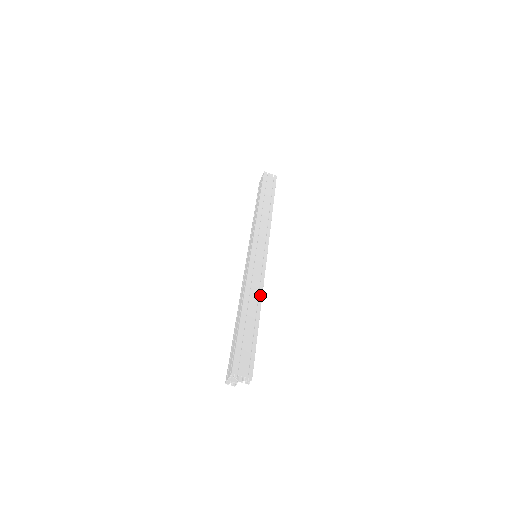
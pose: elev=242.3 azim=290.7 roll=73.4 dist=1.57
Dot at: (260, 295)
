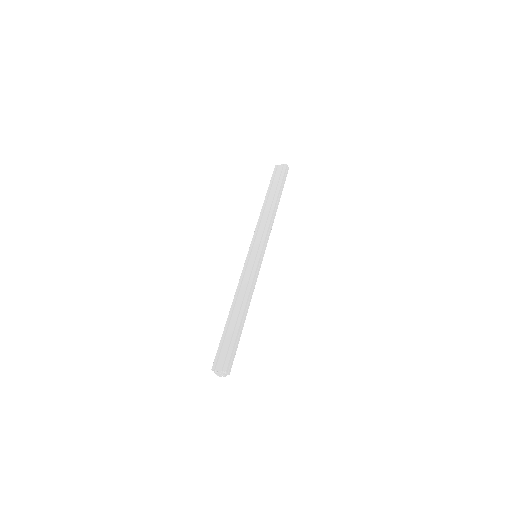
Dot at: (246, 294)
